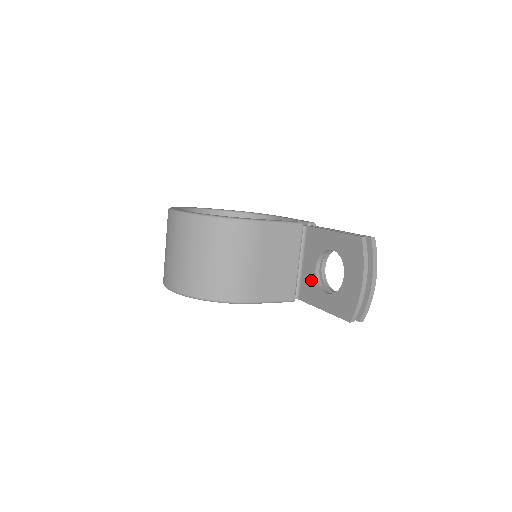
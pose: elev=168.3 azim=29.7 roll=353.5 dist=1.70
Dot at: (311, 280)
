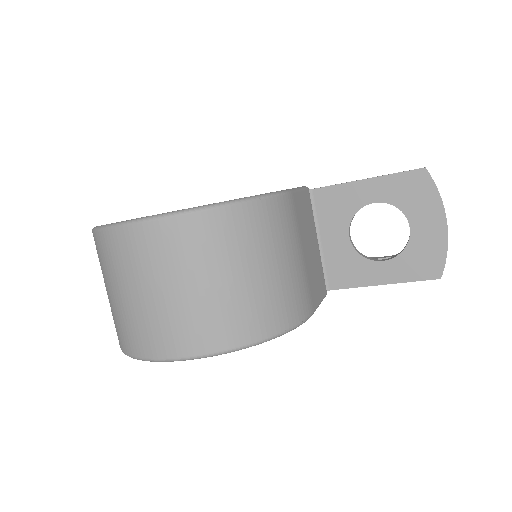
Dot at: (346, 256)
